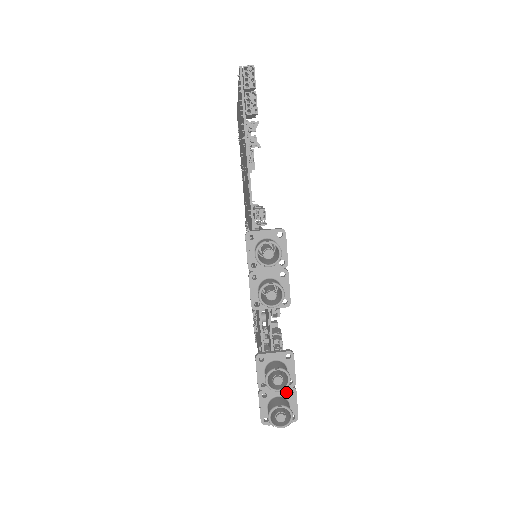
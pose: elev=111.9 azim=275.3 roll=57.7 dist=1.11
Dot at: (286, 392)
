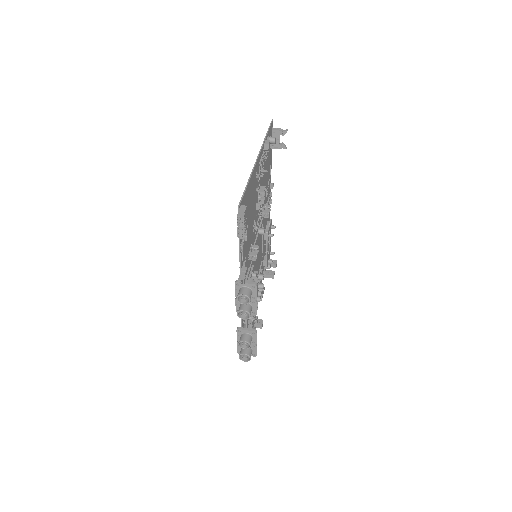
Dot at: (251, 345)
